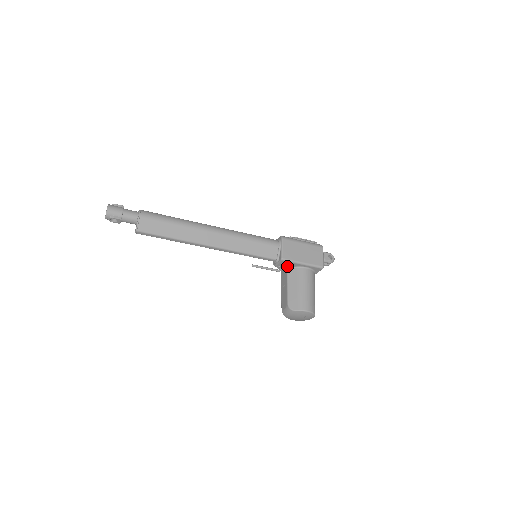
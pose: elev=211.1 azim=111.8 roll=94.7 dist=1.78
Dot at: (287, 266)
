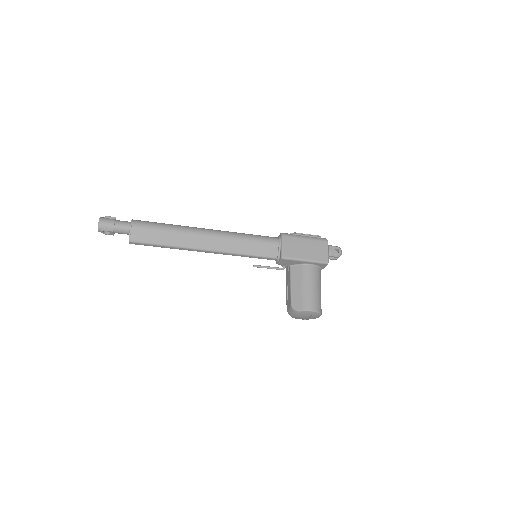
Dot at: (290, 264)
